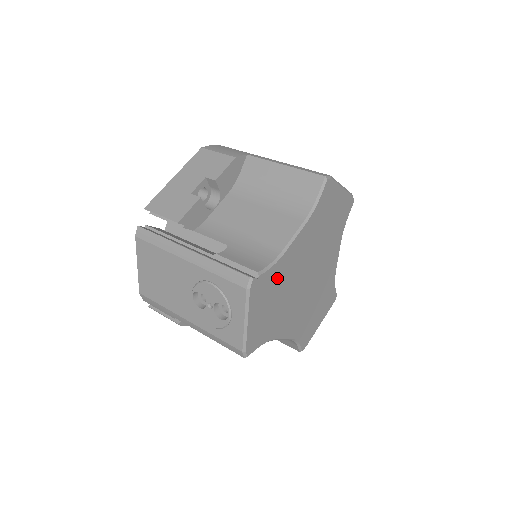
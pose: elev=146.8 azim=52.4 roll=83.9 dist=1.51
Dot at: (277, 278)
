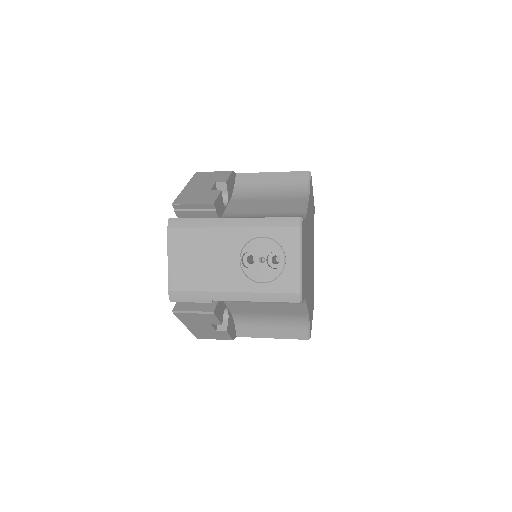
Dot at: (305, 235)
